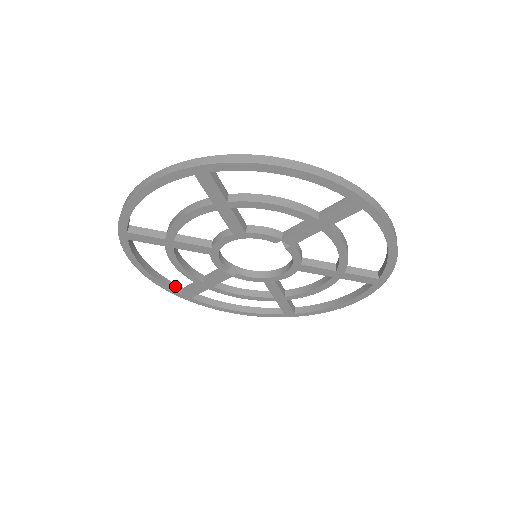
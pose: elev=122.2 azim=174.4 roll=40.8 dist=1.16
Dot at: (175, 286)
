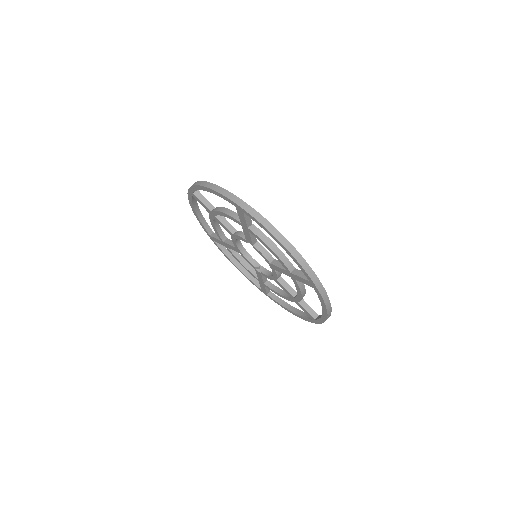
Dot at: occluded
